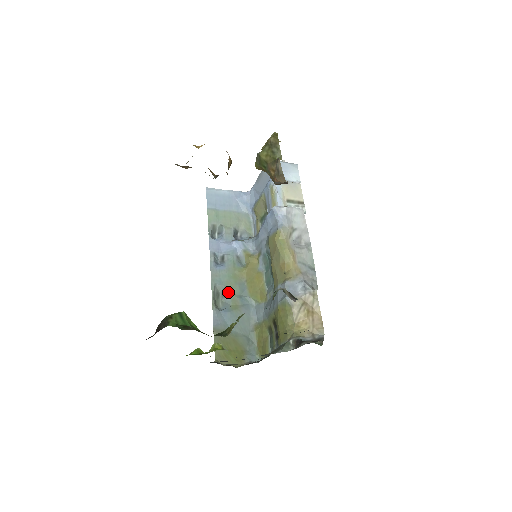
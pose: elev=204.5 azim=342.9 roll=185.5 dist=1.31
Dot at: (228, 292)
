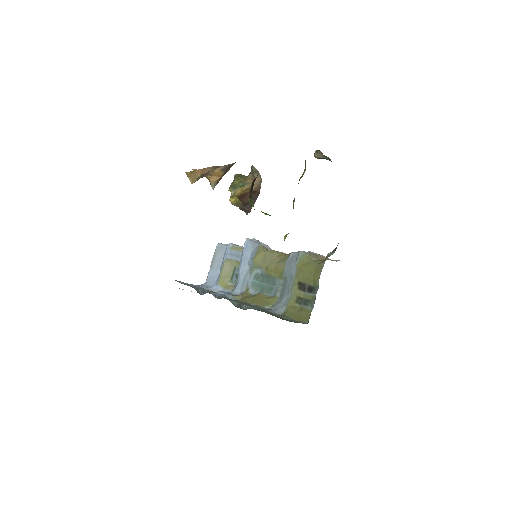
Dot at: occluded
